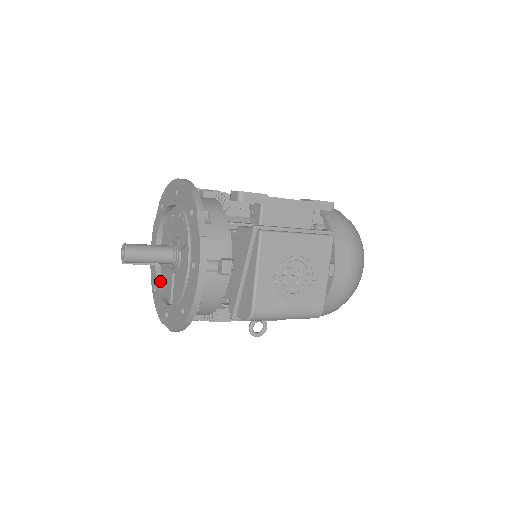
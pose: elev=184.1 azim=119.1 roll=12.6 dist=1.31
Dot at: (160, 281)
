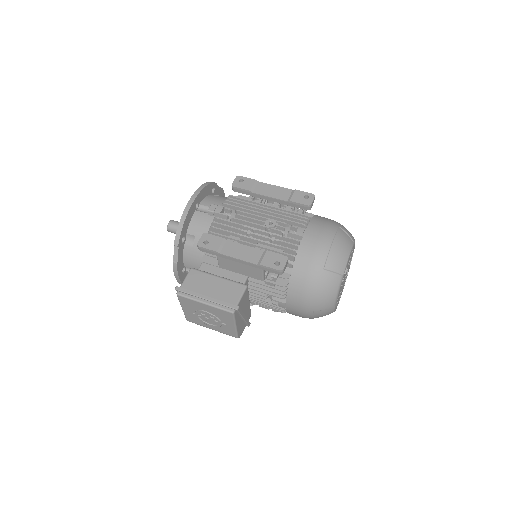
Dot at: occluded
